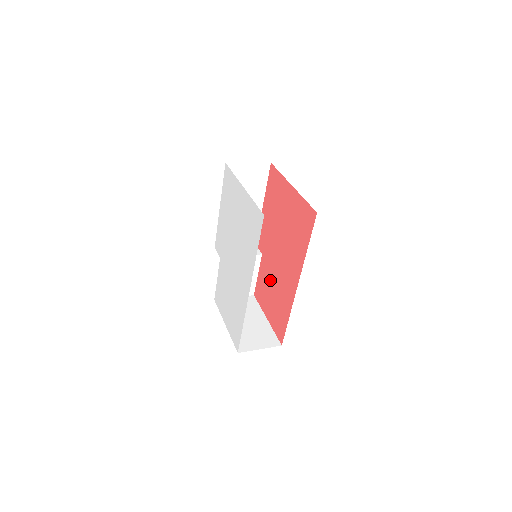
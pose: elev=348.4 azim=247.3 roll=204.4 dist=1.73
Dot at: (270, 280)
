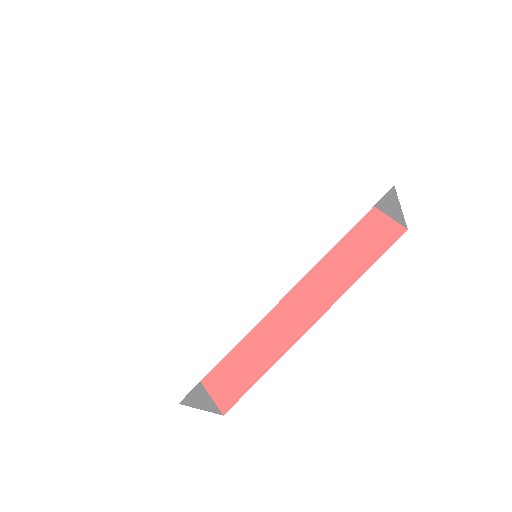
Dot at: occluded
